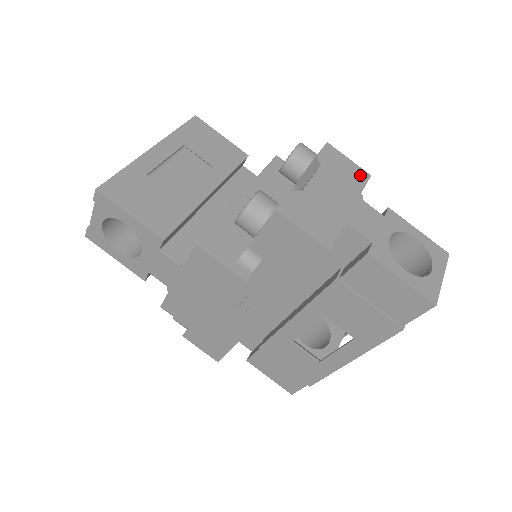
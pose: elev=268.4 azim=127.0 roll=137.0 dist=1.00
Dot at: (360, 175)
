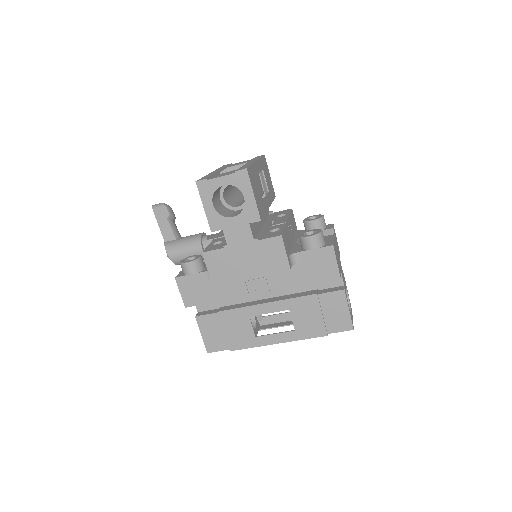
Dot at: occluded
